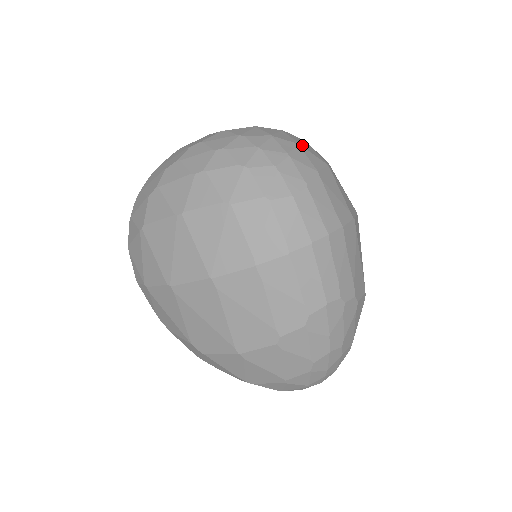
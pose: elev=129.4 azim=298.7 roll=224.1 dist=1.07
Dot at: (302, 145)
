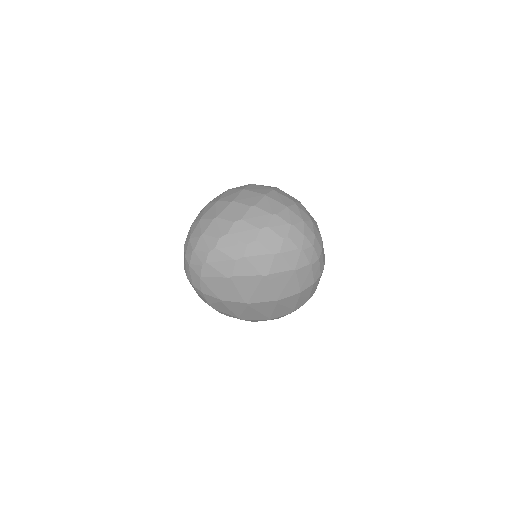
Dot at: (311, 218)
